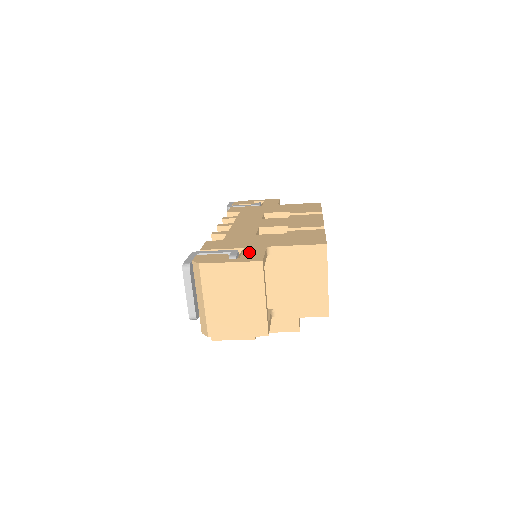
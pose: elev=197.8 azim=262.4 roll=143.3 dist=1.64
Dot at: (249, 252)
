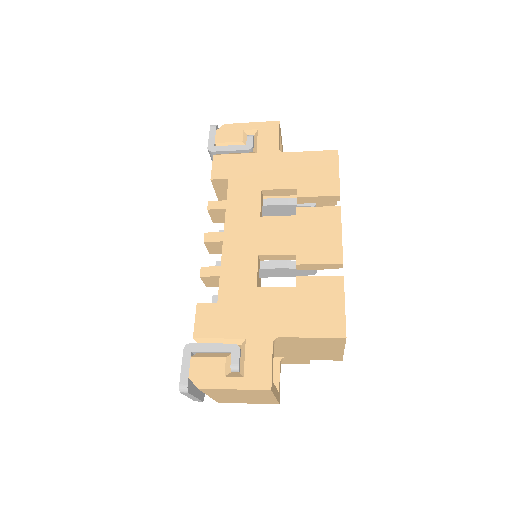
Dot at: (253, 356)
